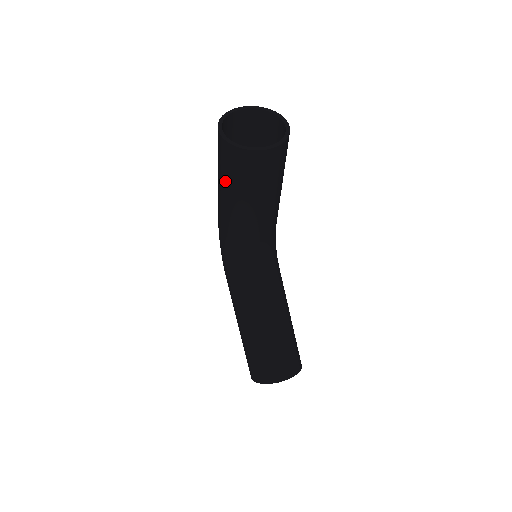
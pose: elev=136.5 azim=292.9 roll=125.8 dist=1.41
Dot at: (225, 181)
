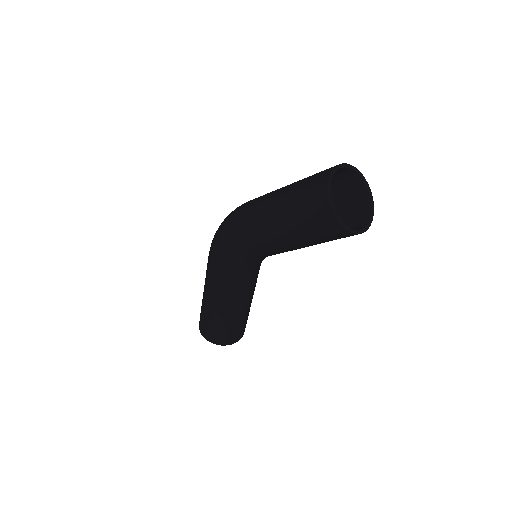
Dot at: (299, 232)
